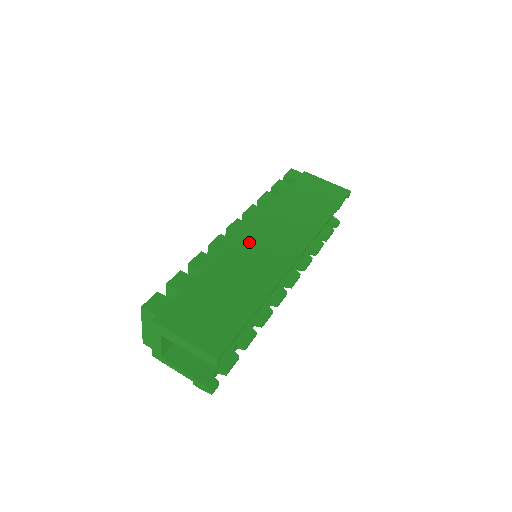
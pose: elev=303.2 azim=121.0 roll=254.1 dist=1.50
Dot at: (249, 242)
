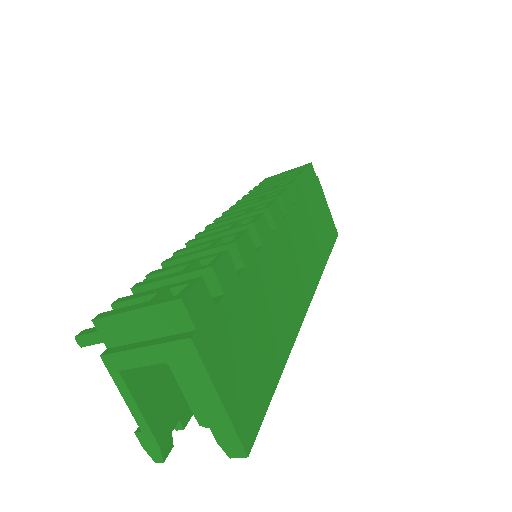
Dot at: (283, 249)
